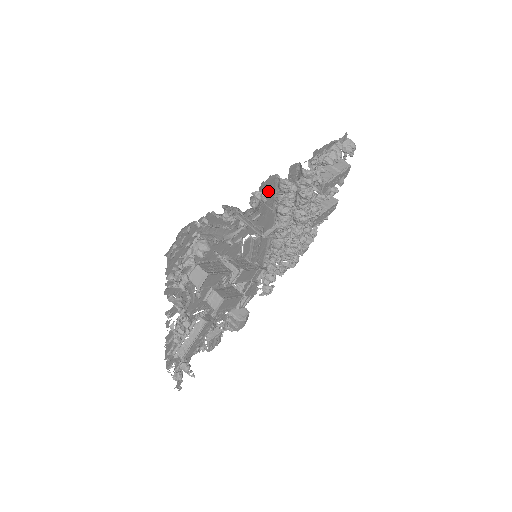
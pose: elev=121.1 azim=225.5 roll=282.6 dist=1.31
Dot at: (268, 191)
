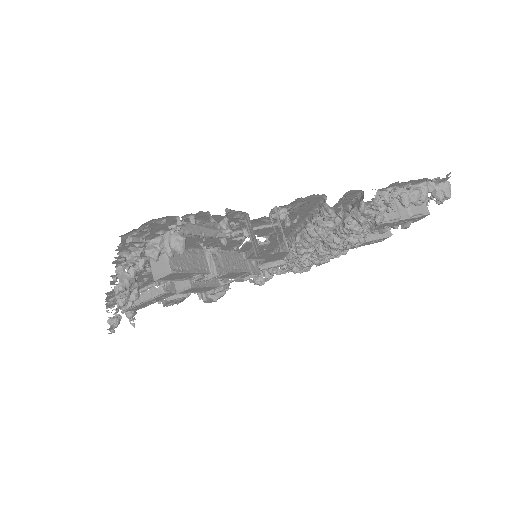
Dot at: (304, 206)
